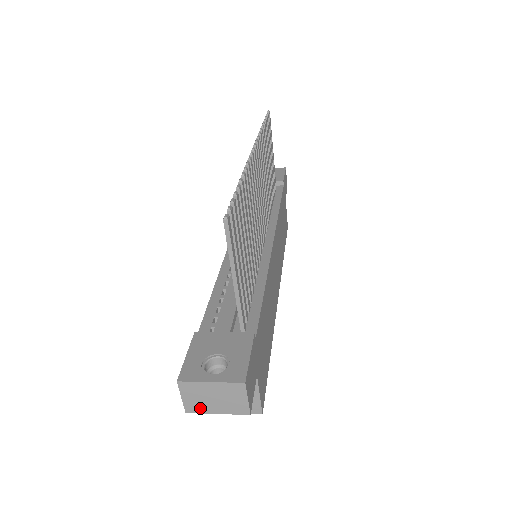
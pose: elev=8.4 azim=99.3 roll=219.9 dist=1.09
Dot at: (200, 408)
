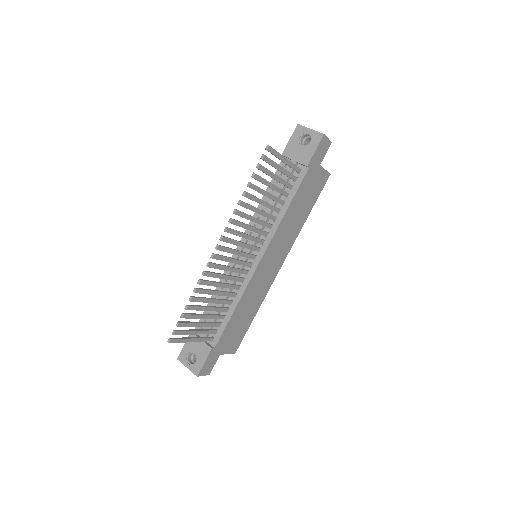
Dot at: occluded
